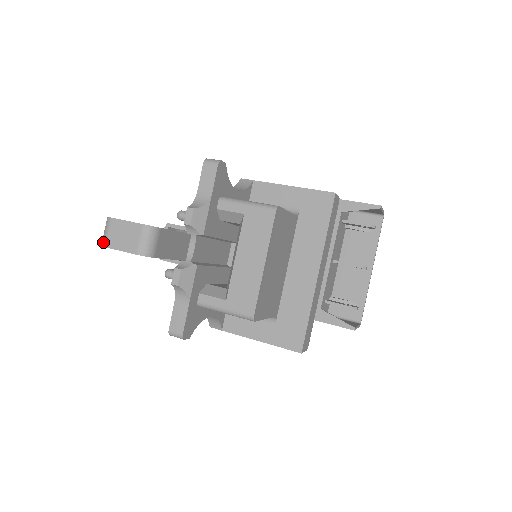
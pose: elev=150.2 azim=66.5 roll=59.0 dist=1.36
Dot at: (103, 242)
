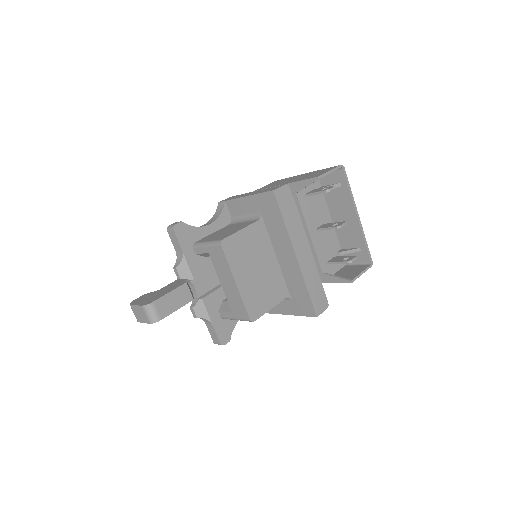
Dot at: occluded
